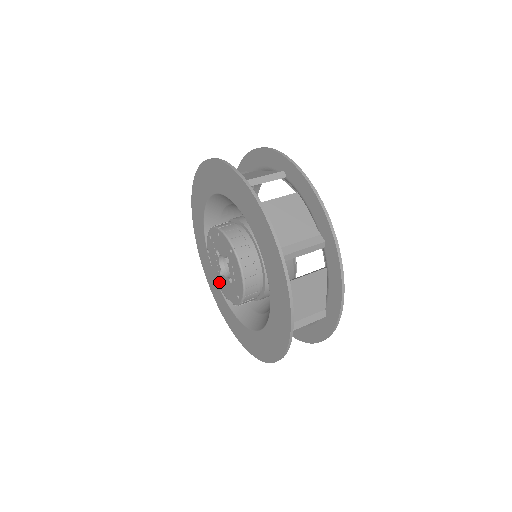
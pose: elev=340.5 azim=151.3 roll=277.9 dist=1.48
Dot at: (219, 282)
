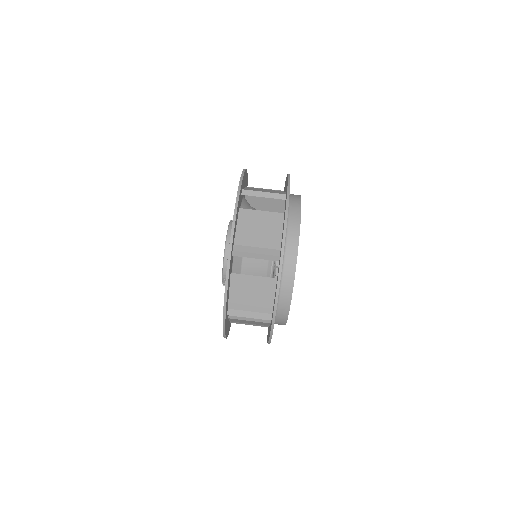
Dot at: occluded
